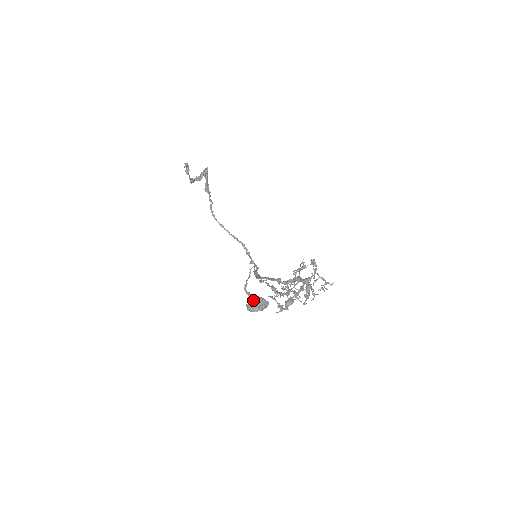
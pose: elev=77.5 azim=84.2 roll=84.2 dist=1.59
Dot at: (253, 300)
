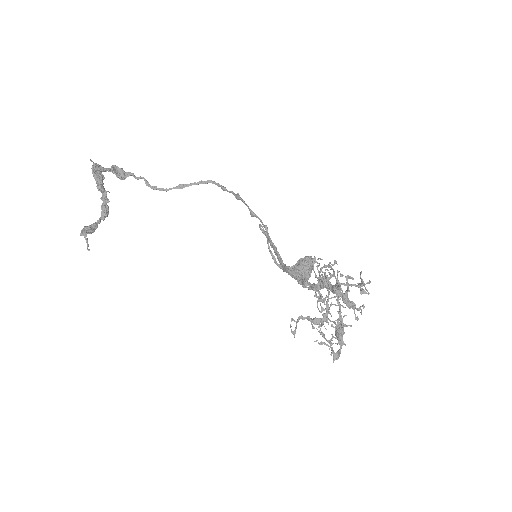
Dot at: (295, 274)
